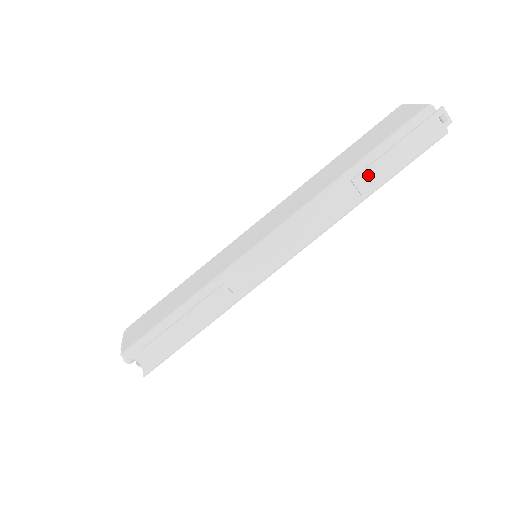
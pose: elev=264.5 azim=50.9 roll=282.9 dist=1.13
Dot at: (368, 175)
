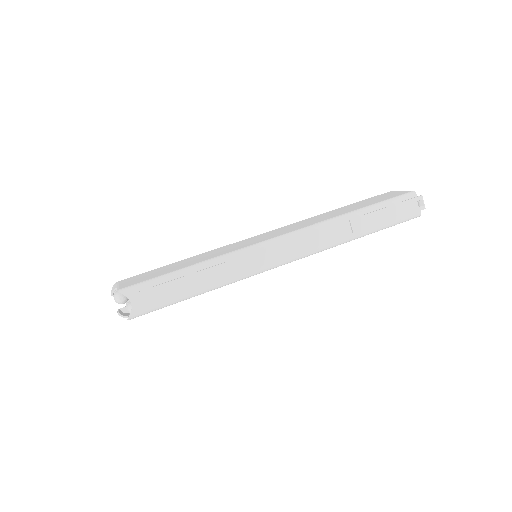
Dot at: (362, 221)
